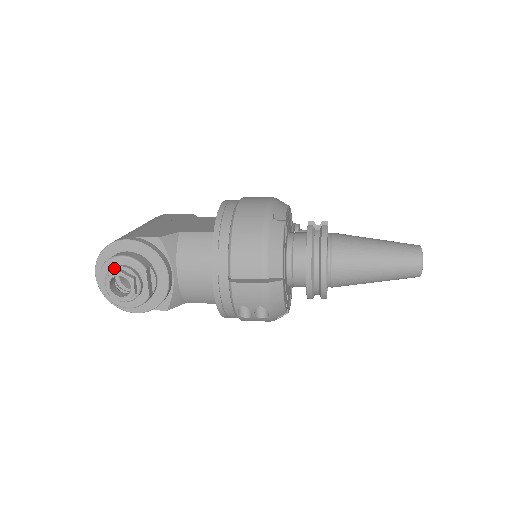
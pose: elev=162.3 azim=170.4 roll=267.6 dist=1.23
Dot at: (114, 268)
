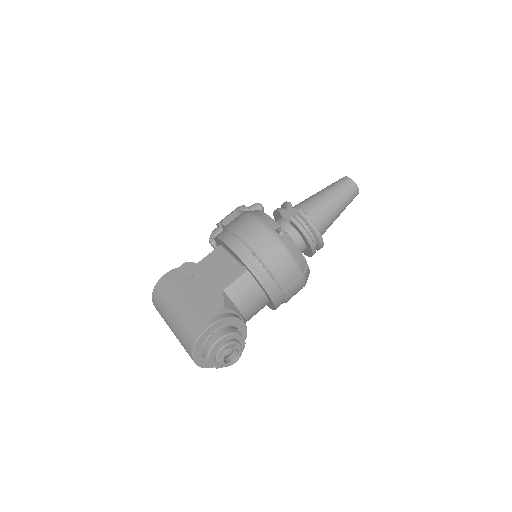
Dot at: (220, 351)
